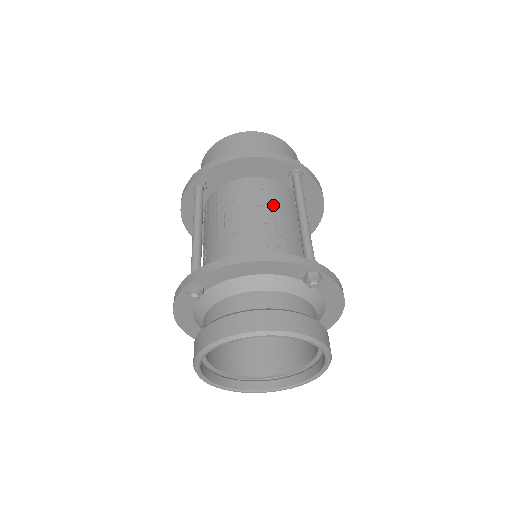
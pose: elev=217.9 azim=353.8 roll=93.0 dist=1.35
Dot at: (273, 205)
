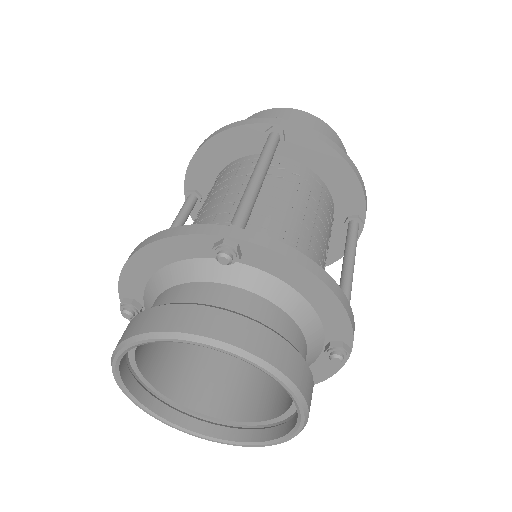
Dot at: (240, 182)
